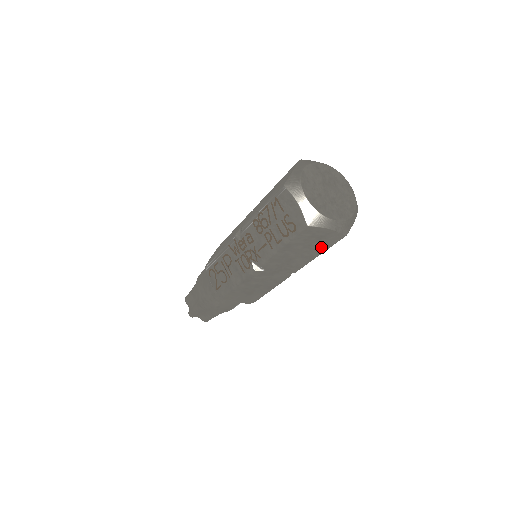
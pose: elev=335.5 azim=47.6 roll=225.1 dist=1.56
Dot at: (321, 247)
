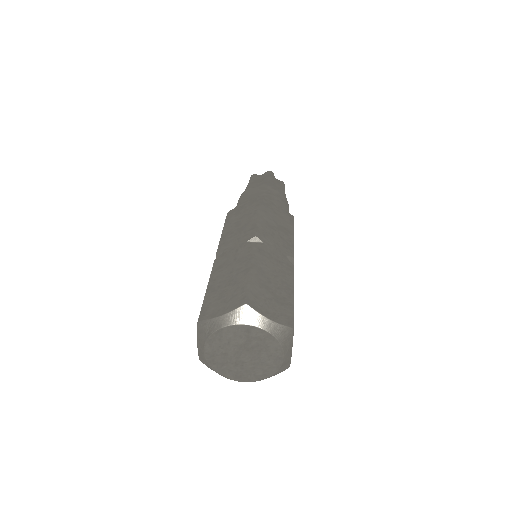
Dot at: occluded
